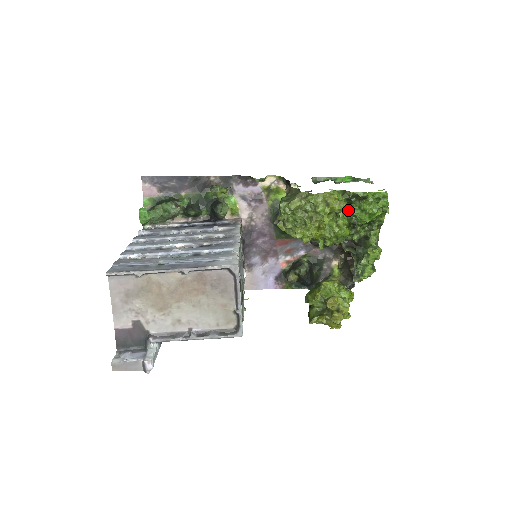
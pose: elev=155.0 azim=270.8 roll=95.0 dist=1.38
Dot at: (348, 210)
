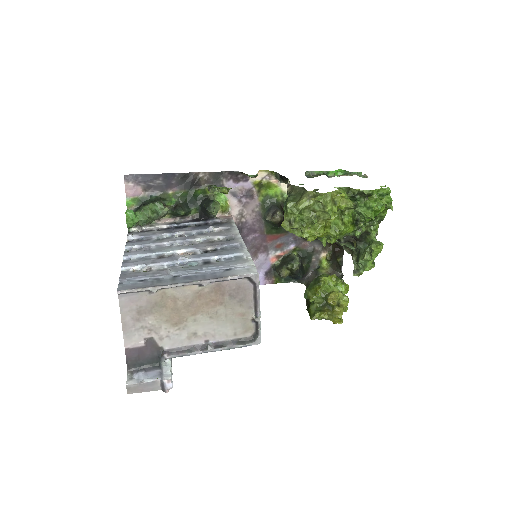
Dot at: (354, 208)
